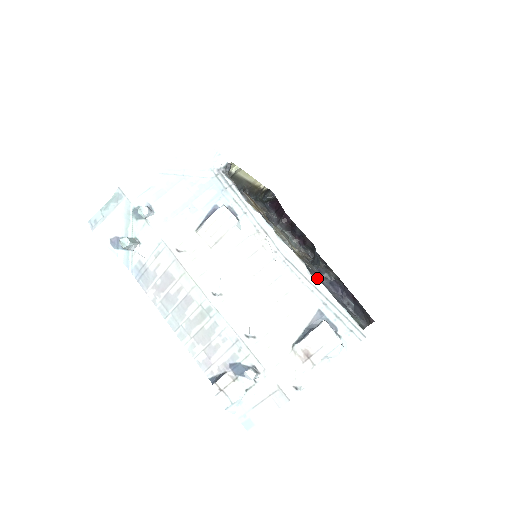
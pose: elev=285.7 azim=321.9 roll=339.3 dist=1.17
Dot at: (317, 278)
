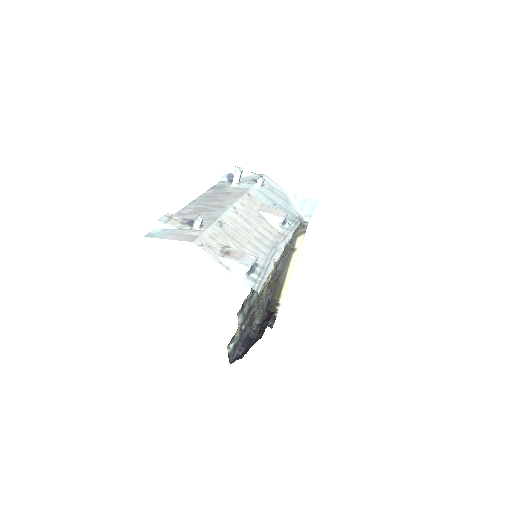
Dot at: (249, 320)
